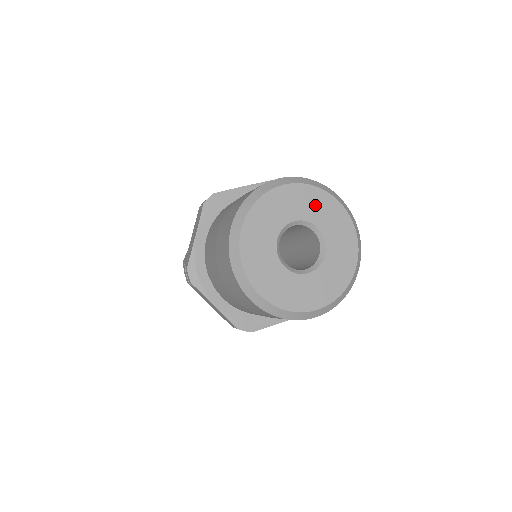
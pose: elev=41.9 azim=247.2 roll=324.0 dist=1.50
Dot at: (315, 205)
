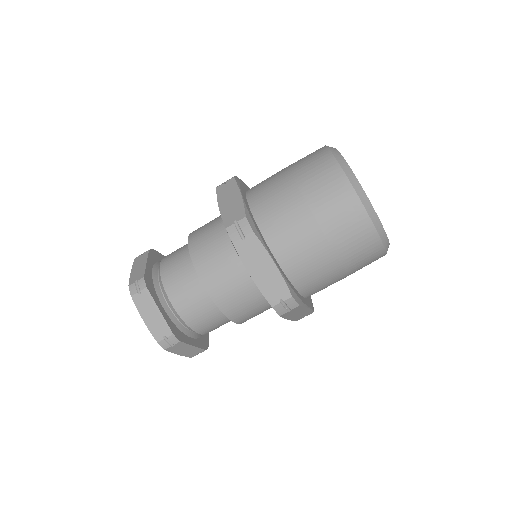
Dot at: occluded
